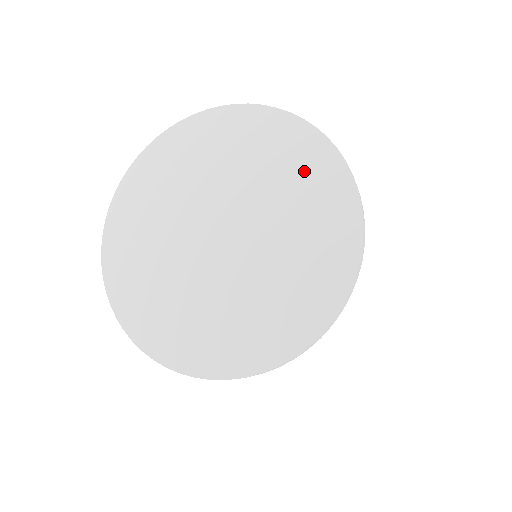
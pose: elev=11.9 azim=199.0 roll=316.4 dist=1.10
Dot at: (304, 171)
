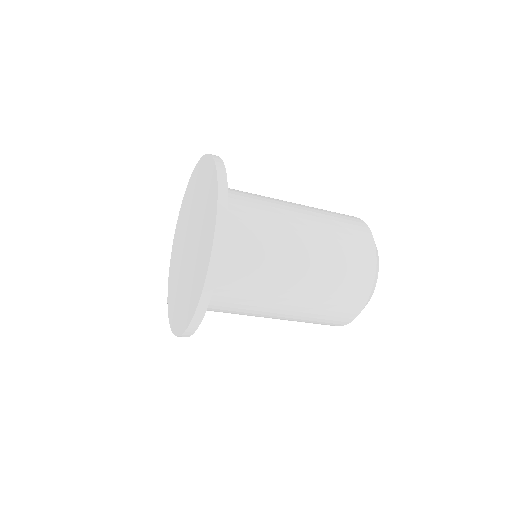
Dot at: (209, 214)
